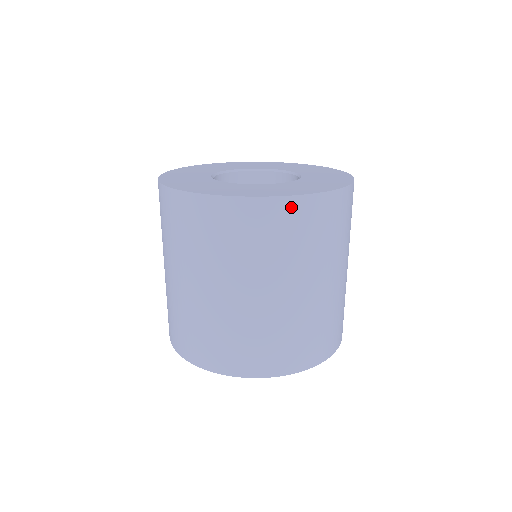
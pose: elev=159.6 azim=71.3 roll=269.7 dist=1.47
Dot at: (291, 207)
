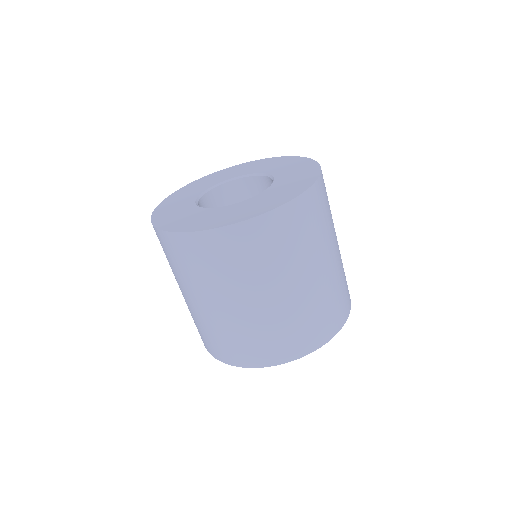
Dot at: (224, 236)
